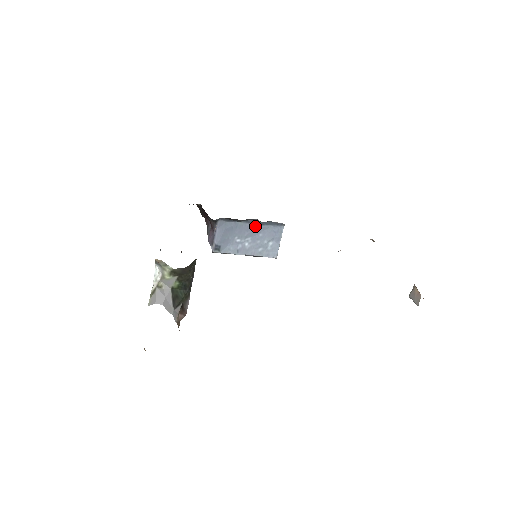
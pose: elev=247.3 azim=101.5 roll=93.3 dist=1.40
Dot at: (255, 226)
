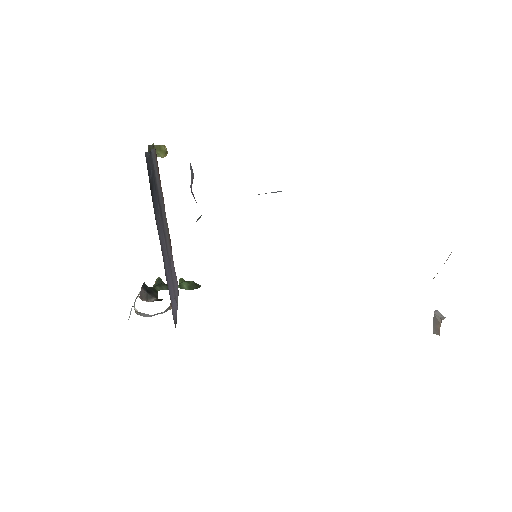
Dot at: occluded
